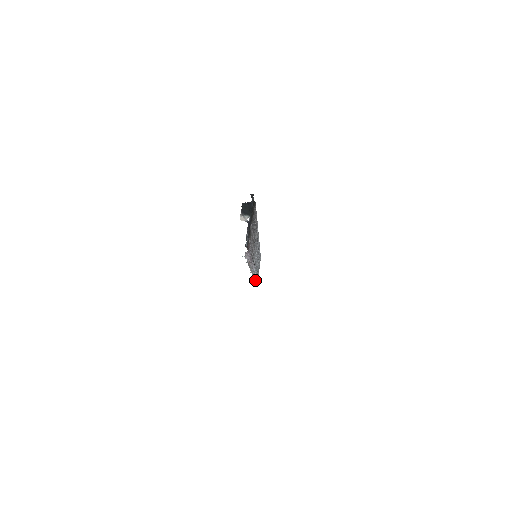
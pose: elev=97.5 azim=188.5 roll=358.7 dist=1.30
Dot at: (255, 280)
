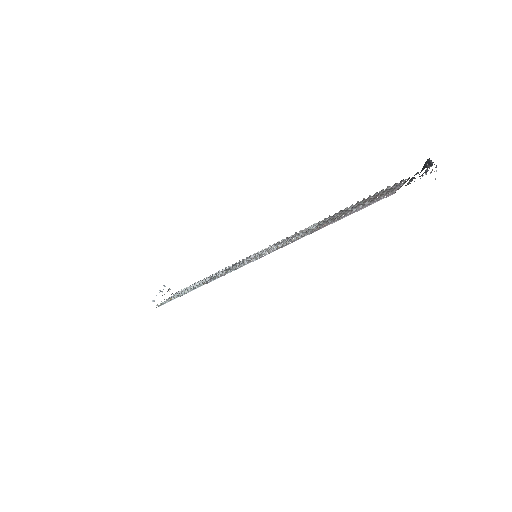
Dot at: (182, 294)
